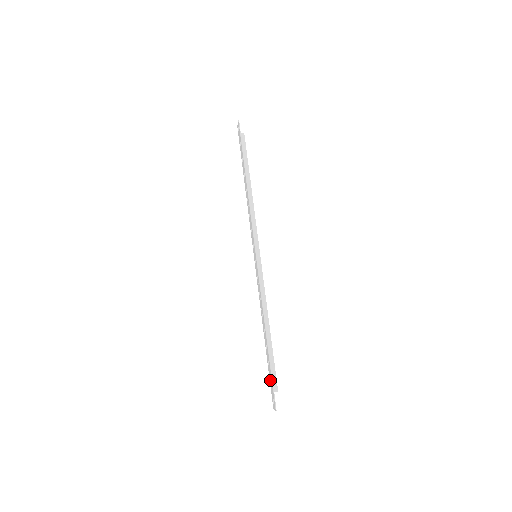
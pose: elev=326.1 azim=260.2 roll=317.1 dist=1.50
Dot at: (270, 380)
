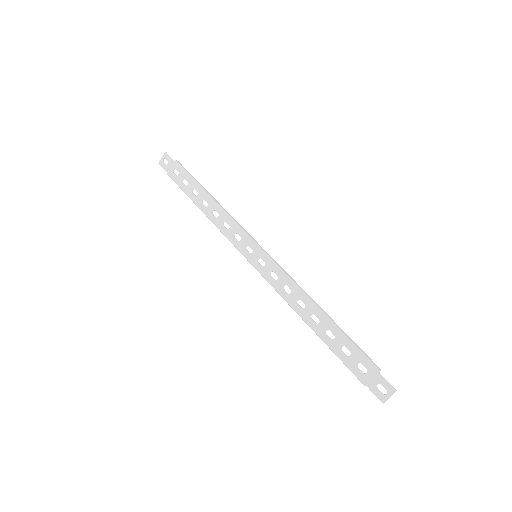
Dot at: (359, 369)
